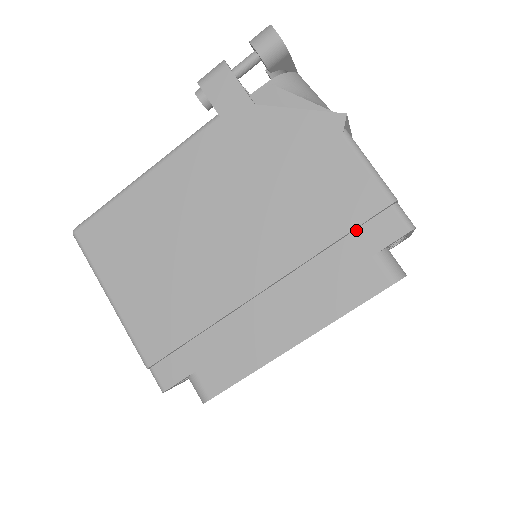
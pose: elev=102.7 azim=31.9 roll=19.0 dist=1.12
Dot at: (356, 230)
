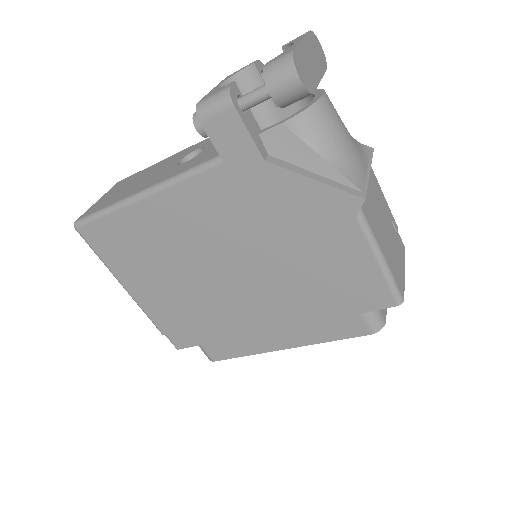
Dot at: (350, 293)
